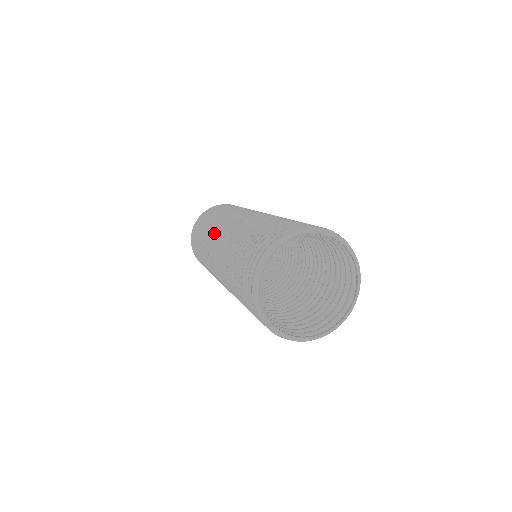
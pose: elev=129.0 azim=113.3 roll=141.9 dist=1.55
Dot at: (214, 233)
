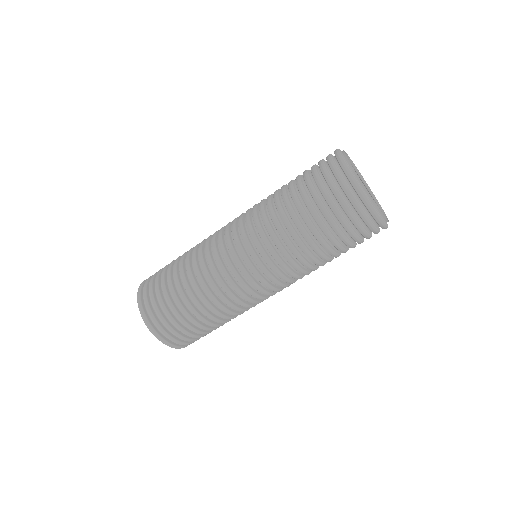
Dot at: (213, 239)
